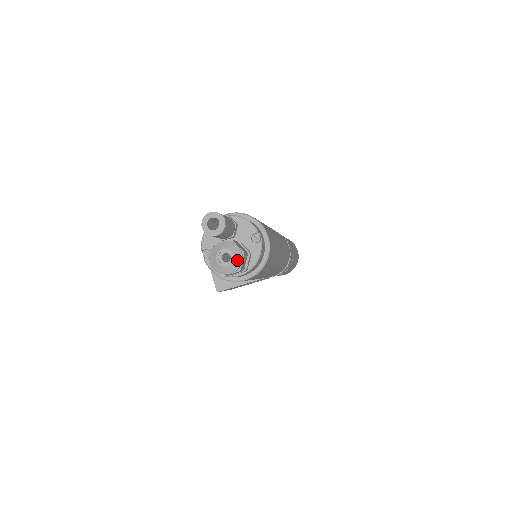
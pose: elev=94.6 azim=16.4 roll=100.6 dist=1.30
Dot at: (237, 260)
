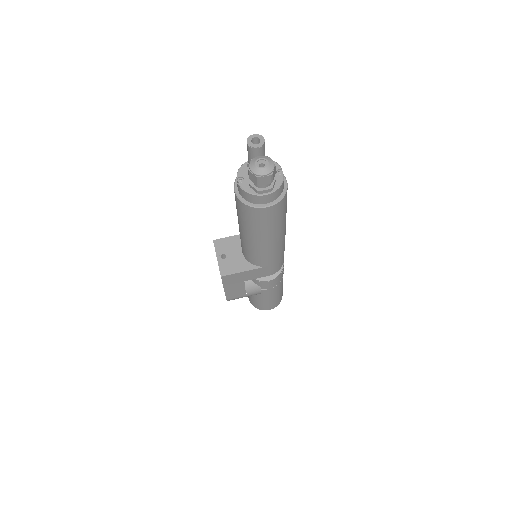
Dot at: (271, 166)
